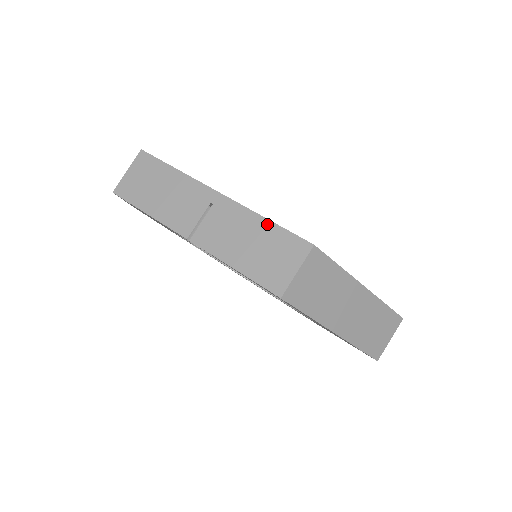
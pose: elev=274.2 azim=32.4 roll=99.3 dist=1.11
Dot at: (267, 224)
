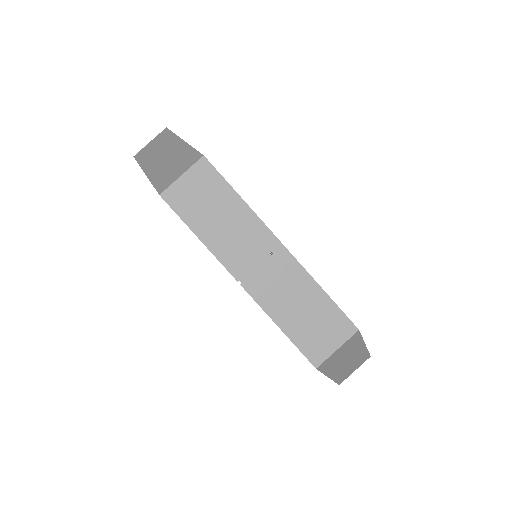
Dot at: (322, 295)
